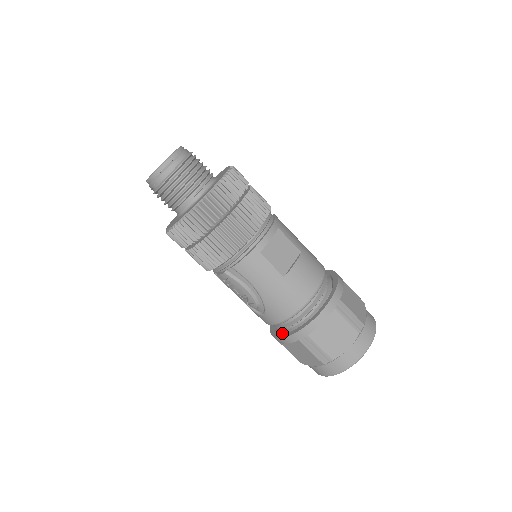
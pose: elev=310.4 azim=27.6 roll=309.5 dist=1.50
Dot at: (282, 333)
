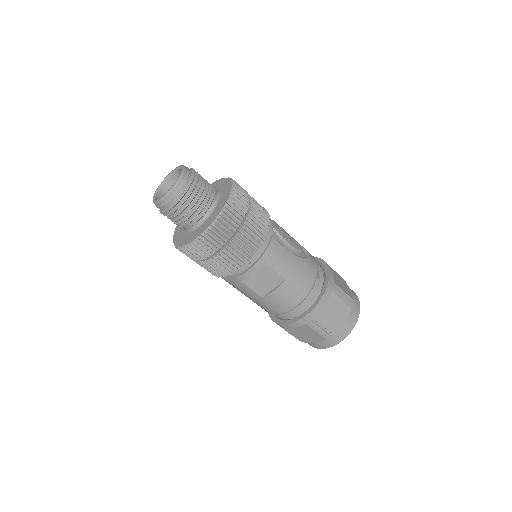
Dot at: occluded
